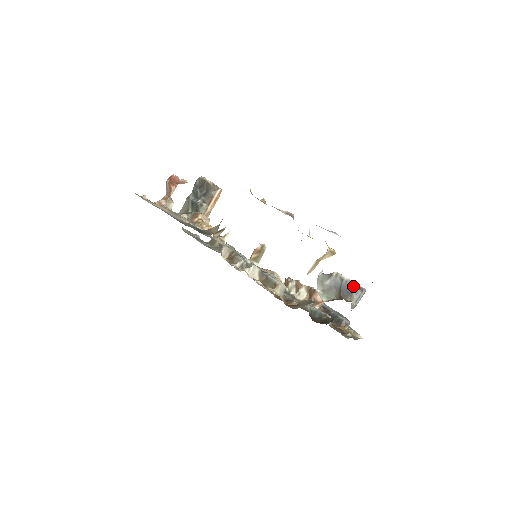
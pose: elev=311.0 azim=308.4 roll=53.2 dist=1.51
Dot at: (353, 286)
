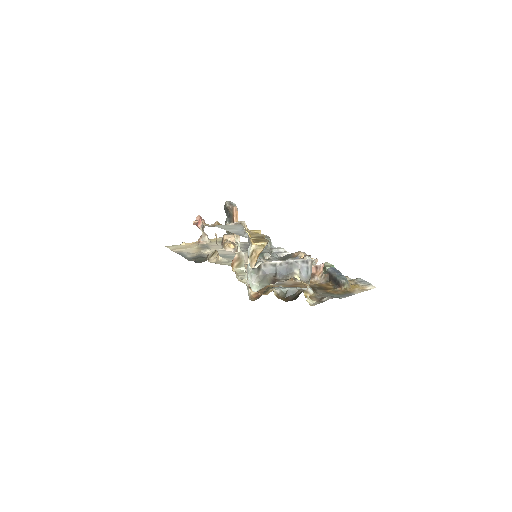
Dot at: (292, 264)
